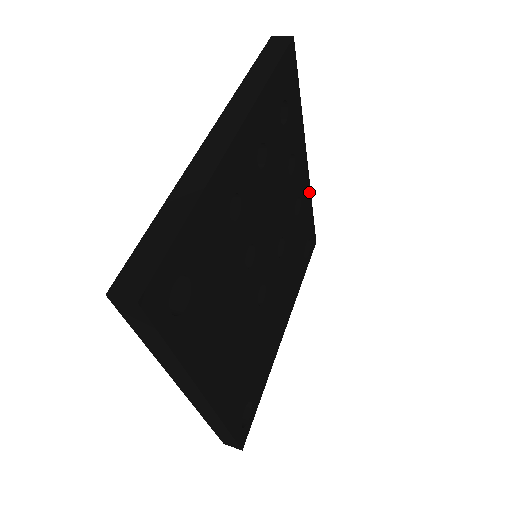
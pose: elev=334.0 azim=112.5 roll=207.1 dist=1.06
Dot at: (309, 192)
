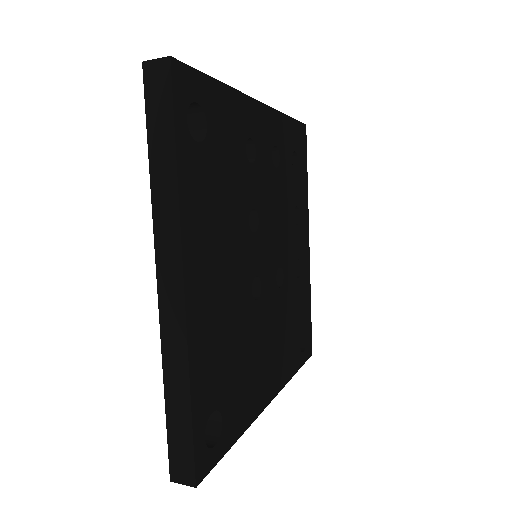
Dot at: (309, 278)
